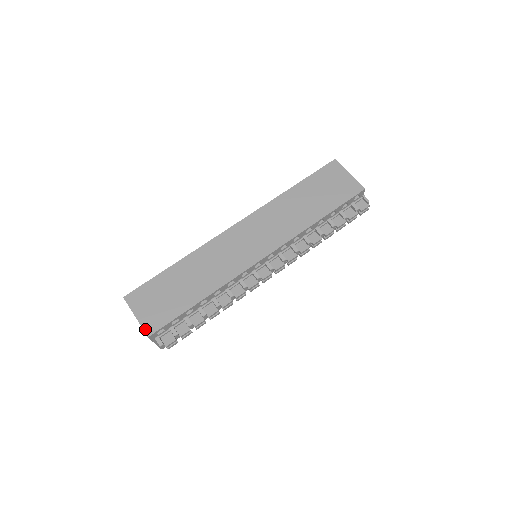
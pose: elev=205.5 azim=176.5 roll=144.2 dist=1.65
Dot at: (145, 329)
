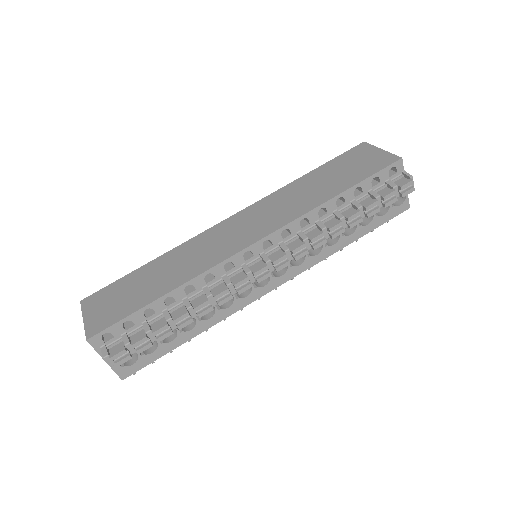
Dot at: (87, 331)
